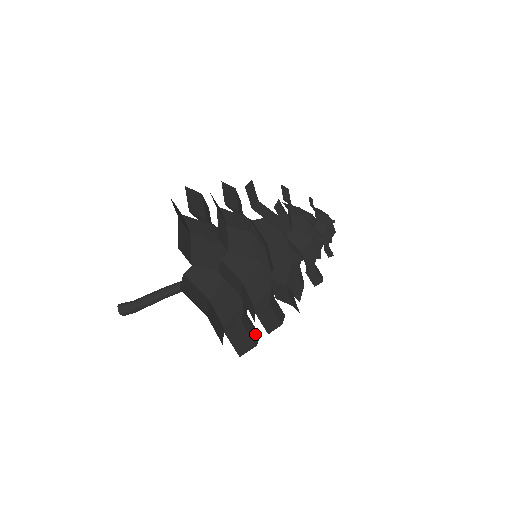
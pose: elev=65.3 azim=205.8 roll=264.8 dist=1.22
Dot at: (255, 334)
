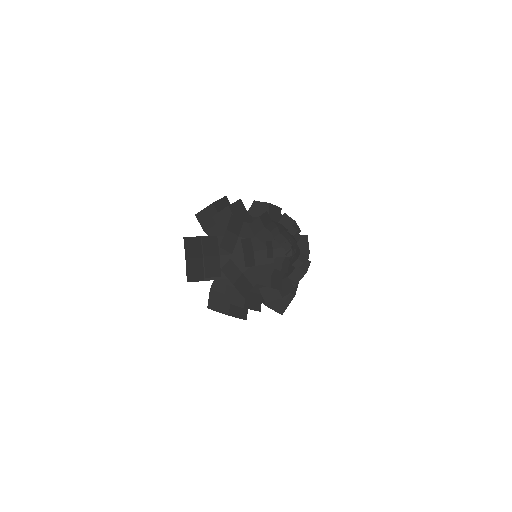
Dot at: (240, 313)
